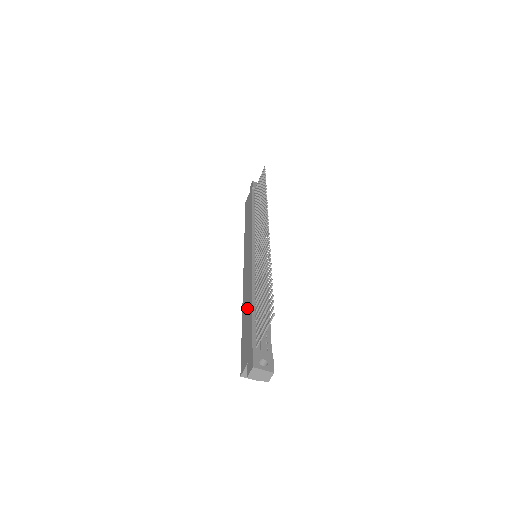
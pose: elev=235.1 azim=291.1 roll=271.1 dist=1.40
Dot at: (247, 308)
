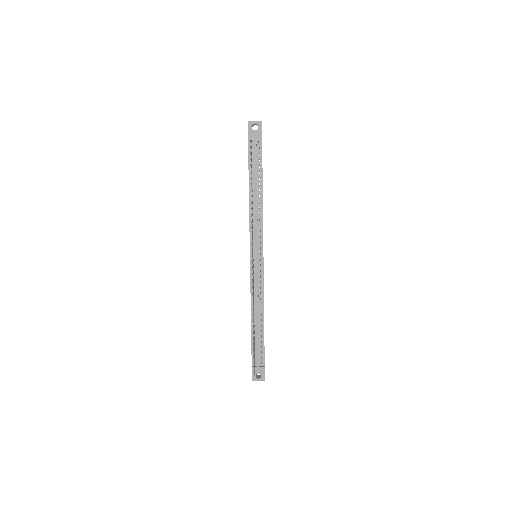
Dot at: occluded
